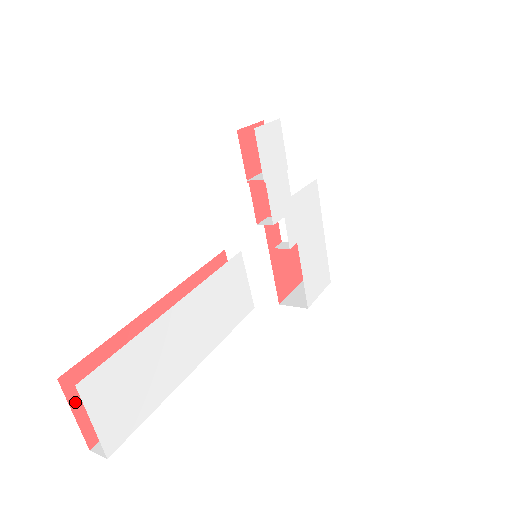
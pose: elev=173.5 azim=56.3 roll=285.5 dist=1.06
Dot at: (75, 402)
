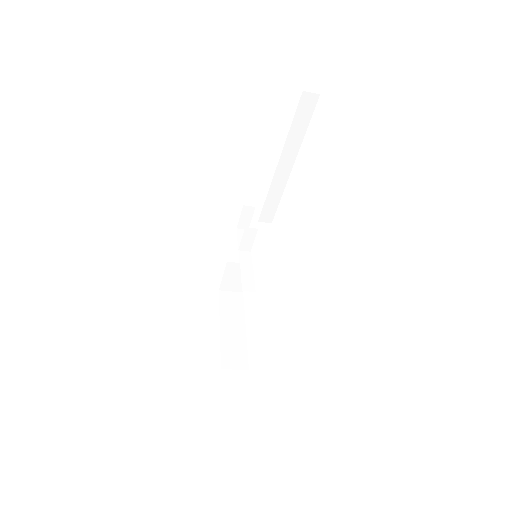
Dot at: occluded
